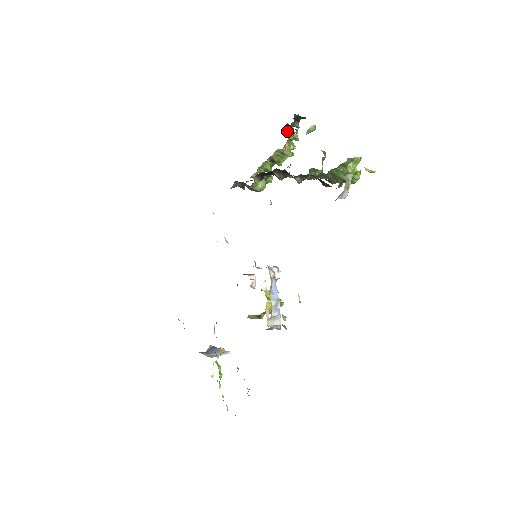
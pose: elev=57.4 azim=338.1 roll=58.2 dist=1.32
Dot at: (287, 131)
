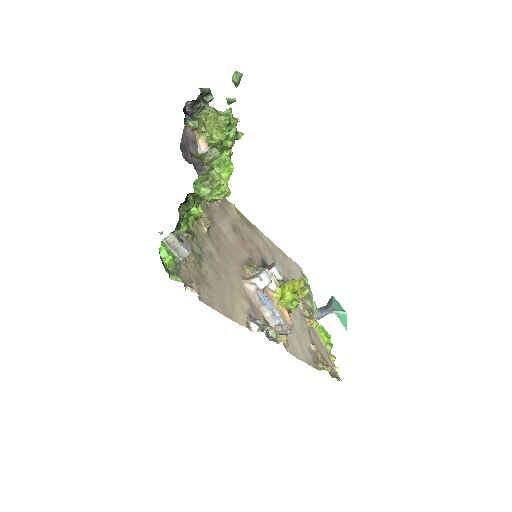
Dot at: (203, 116)
